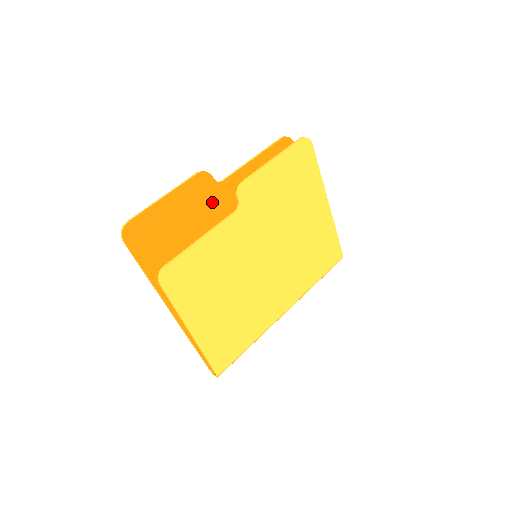
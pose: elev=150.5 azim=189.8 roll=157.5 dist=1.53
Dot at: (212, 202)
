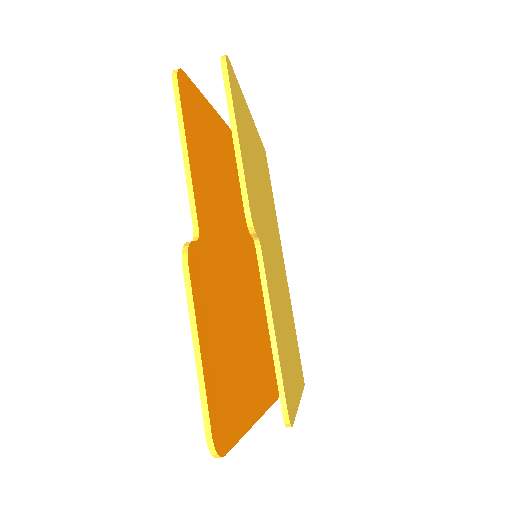
Dot at: (211, 269)
